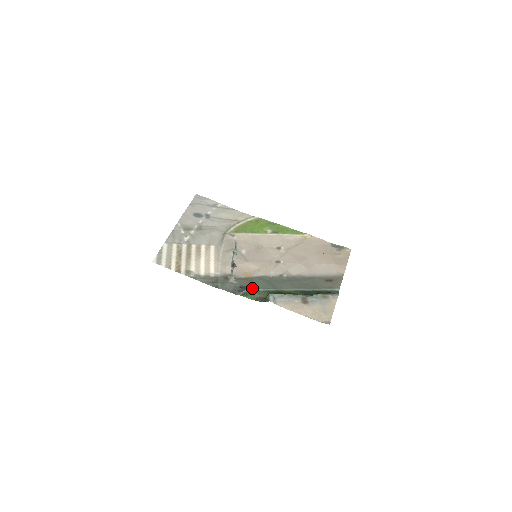
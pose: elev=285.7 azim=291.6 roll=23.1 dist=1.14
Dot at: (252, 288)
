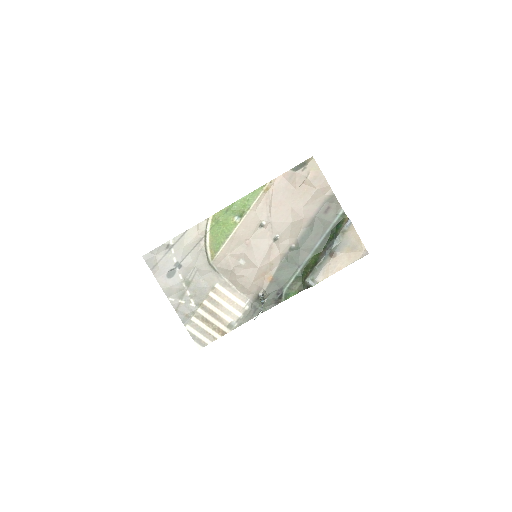
Dot at: (285, 285)
